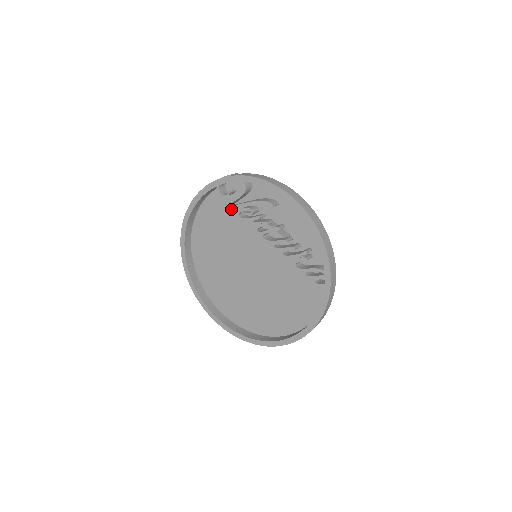
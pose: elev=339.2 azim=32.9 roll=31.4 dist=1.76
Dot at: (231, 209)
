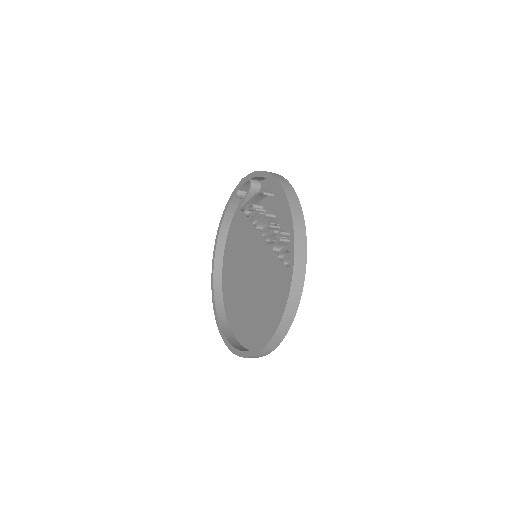
Dot at: occluded
